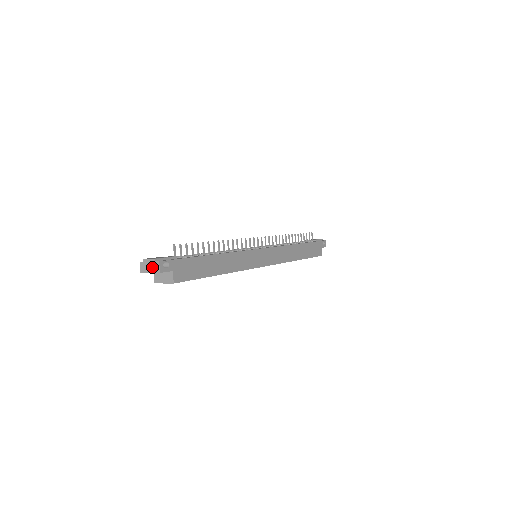
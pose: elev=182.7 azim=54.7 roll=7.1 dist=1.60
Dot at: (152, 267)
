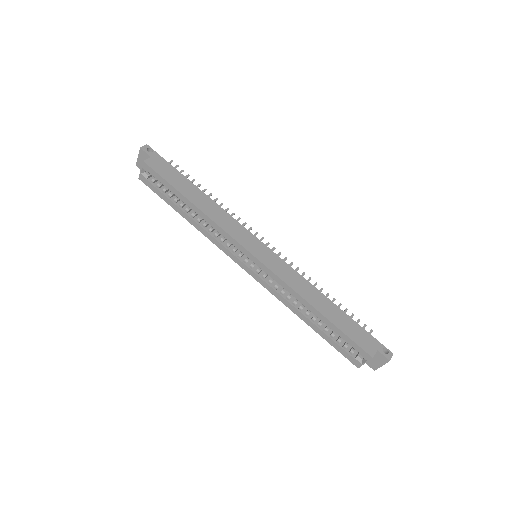
Dot at: occluded
